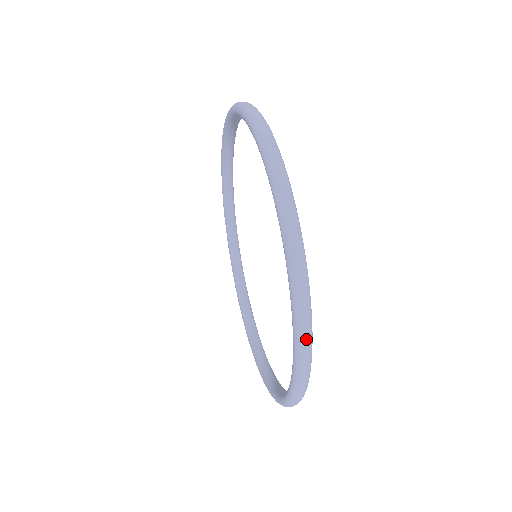
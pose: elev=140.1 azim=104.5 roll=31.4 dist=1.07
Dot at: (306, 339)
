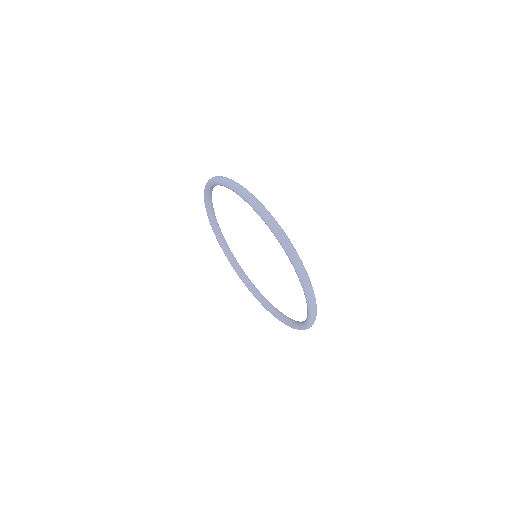
Dot at: (314, 321)
